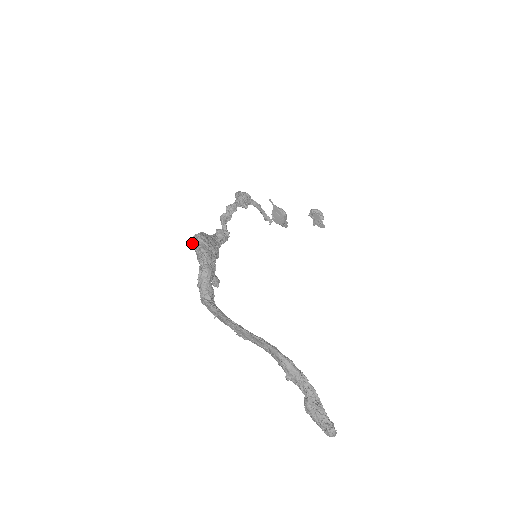
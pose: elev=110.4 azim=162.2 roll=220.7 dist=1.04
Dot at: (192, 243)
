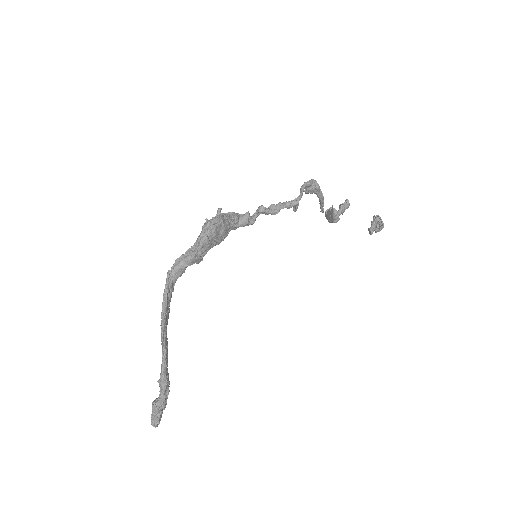
Dot at: (202, 227)
